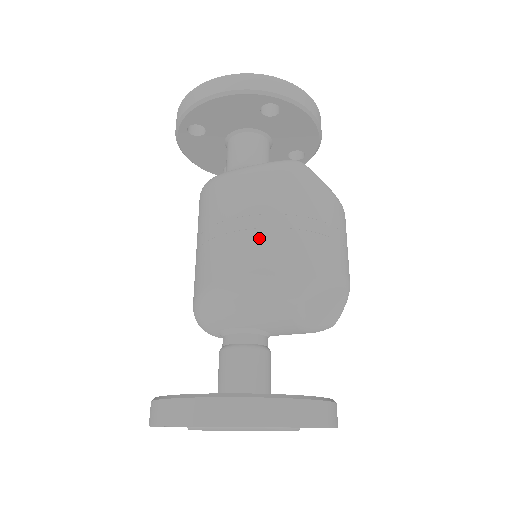
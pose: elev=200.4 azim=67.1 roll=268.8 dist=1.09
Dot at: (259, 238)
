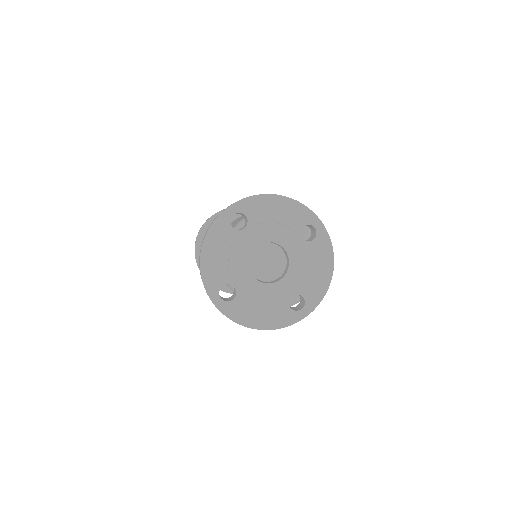
Dot at: occluded
